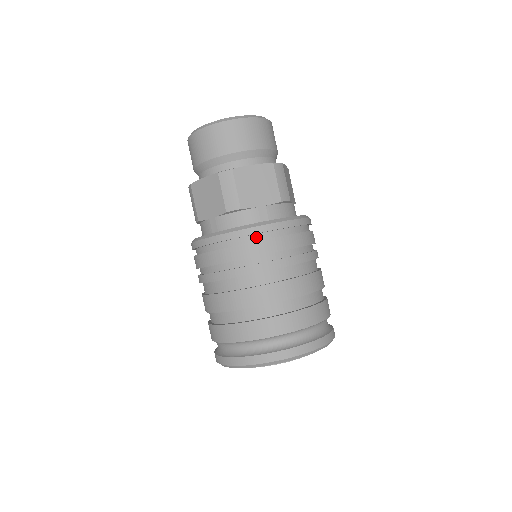
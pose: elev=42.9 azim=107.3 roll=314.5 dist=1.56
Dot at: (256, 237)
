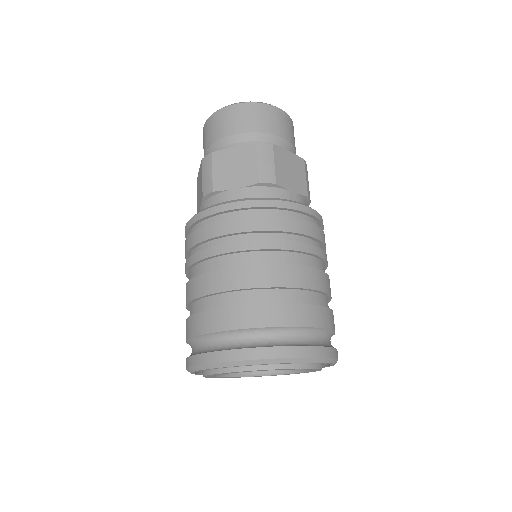
Dot at: (291, 214)
